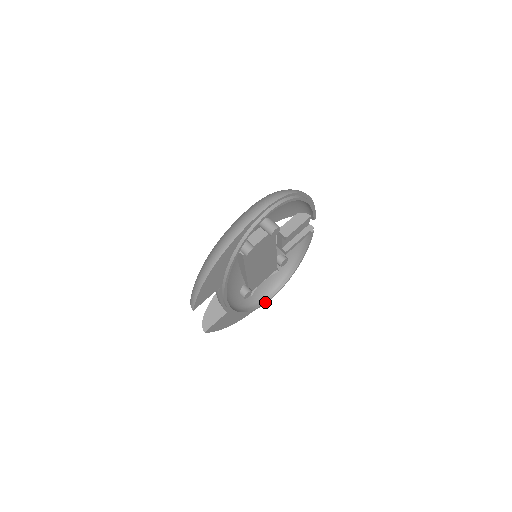
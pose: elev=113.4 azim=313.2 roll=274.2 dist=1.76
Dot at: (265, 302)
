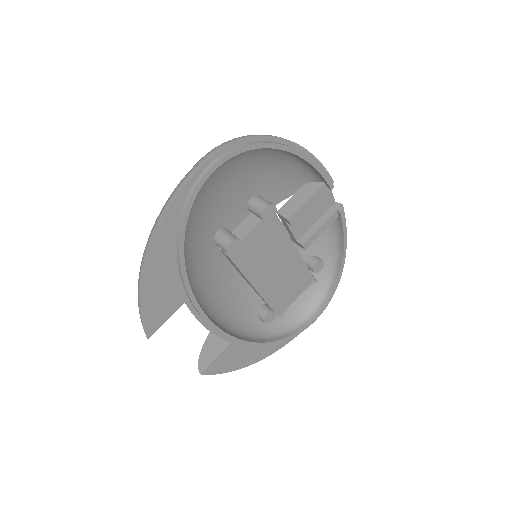
Dot at: (304, 327)
